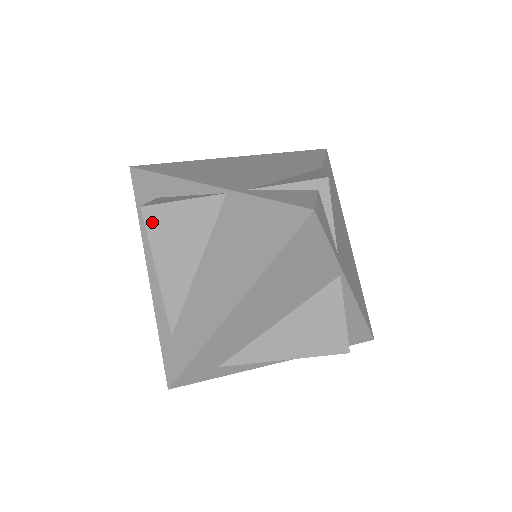
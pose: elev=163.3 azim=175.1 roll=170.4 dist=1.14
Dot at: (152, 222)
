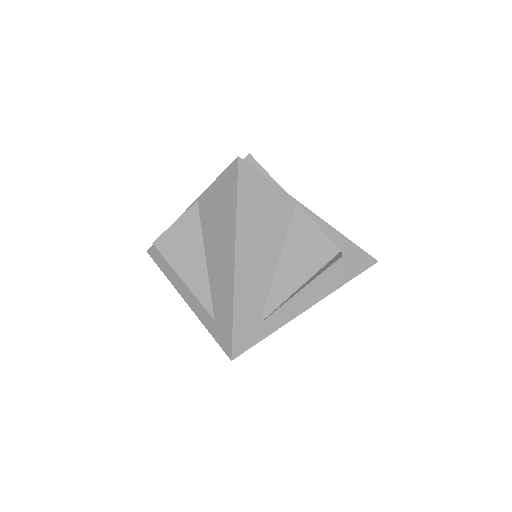
Dot at: (163, 248)
